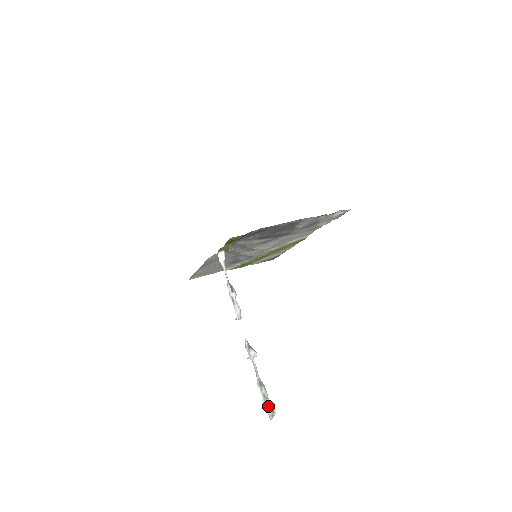
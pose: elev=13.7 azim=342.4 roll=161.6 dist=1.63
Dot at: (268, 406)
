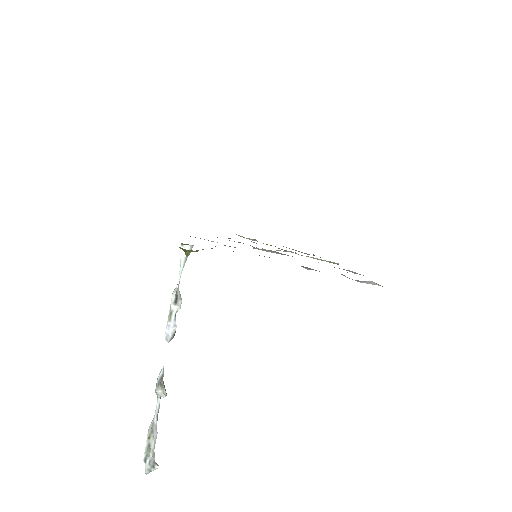
Dot at: (149, 458)
